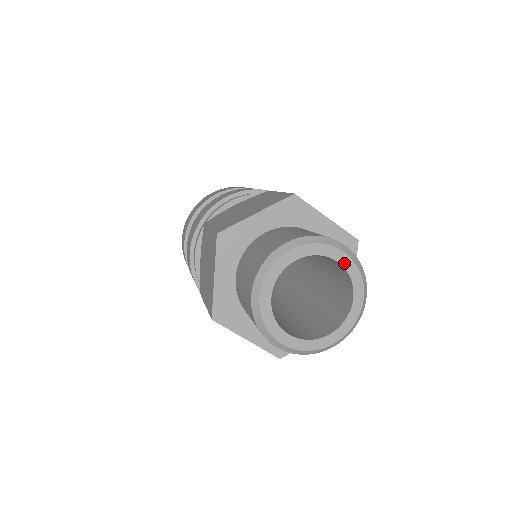
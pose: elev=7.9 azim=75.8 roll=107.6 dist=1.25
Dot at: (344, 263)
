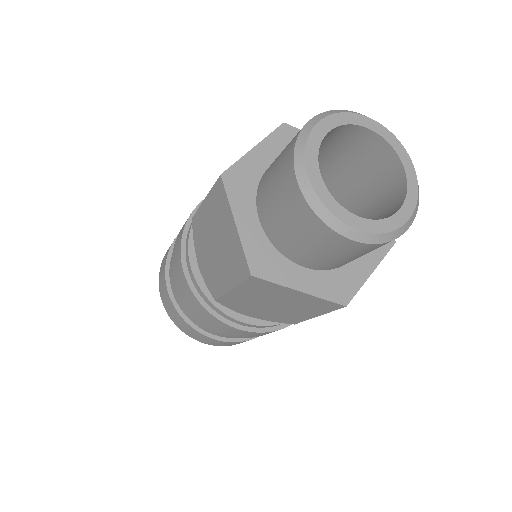
Dot at: (376, 130)
